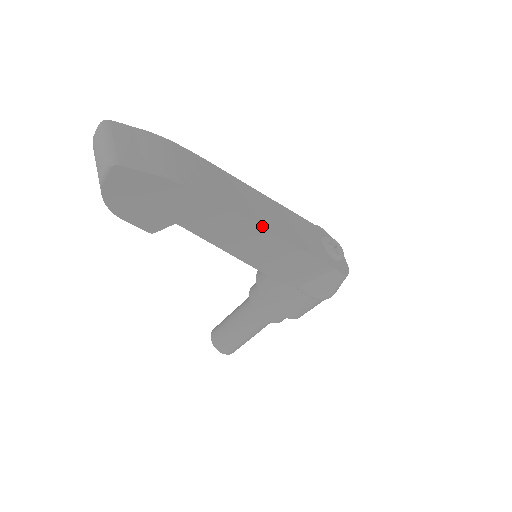
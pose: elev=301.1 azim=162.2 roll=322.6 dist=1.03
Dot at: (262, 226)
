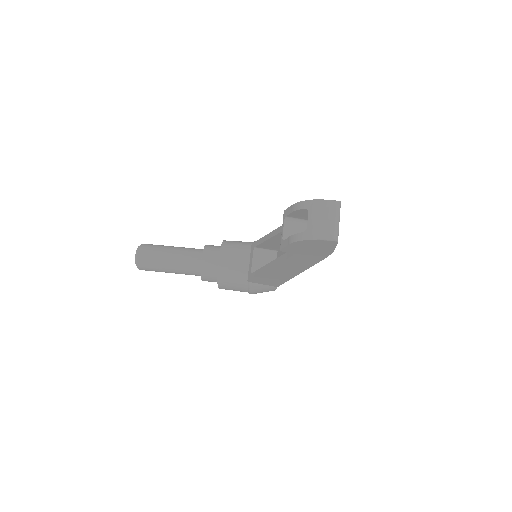
Dot at: (305, 269)
